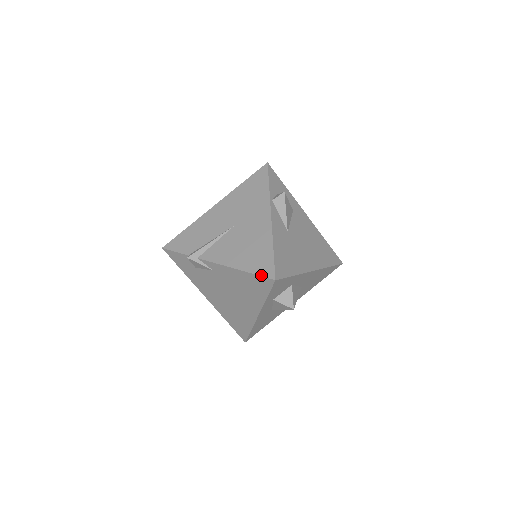
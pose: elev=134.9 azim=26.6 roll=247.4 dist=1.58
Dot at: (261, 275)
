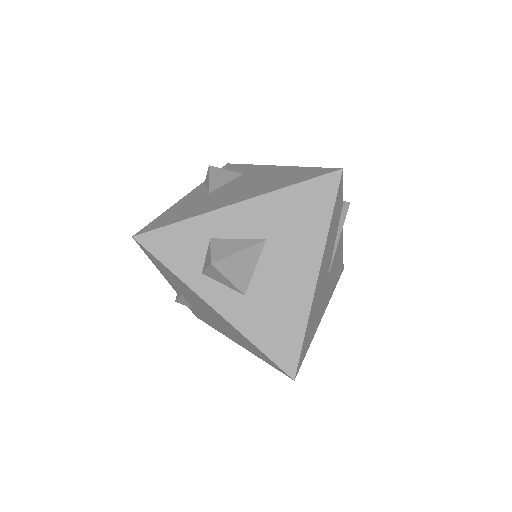
Dot at: (142, 248)
